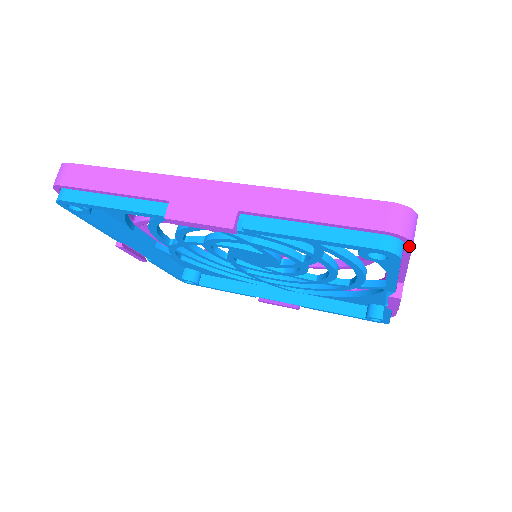
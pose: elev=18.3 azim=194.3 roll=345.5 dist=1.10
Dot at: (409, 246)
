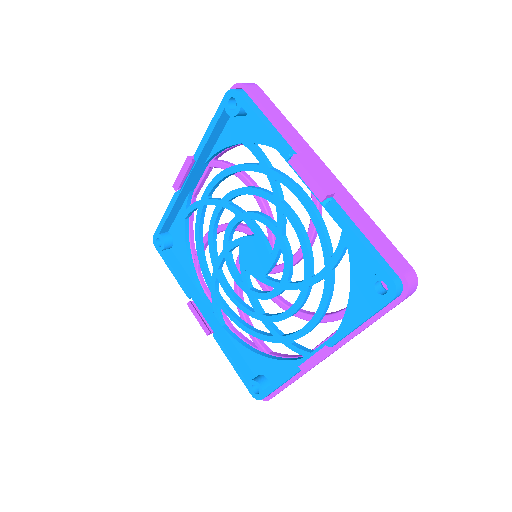
Dot at: (399, 300)
